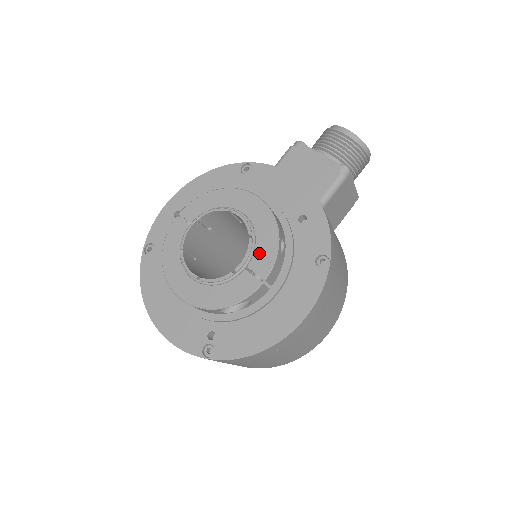
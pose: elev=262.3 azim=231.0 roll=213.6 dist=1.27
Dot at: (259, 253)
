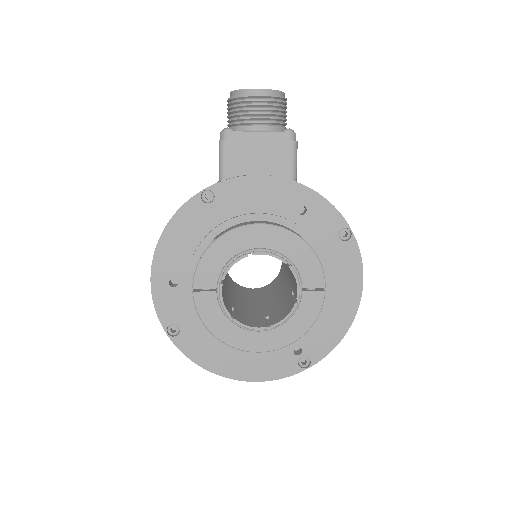
Dot at: (303, 271)
